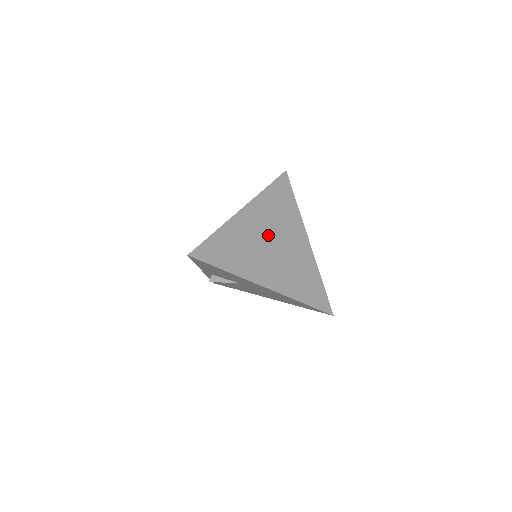
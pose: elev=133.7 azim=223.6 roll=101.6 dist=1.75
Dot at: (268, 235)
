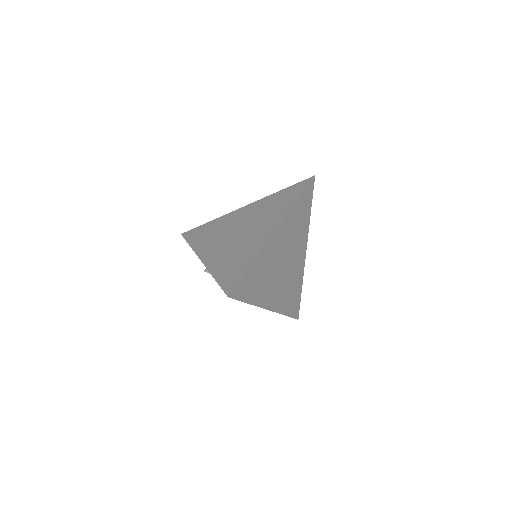
Dot at: (284, 255)
